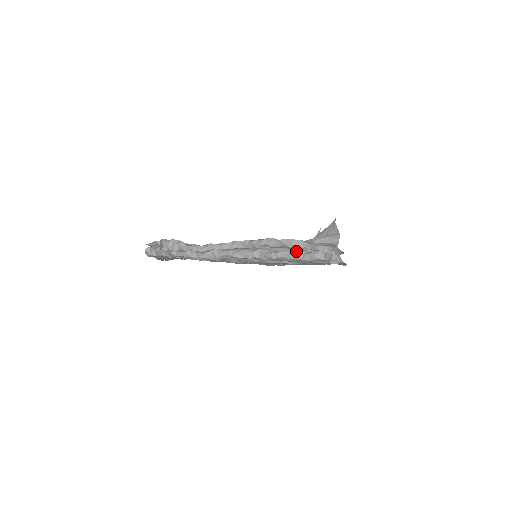
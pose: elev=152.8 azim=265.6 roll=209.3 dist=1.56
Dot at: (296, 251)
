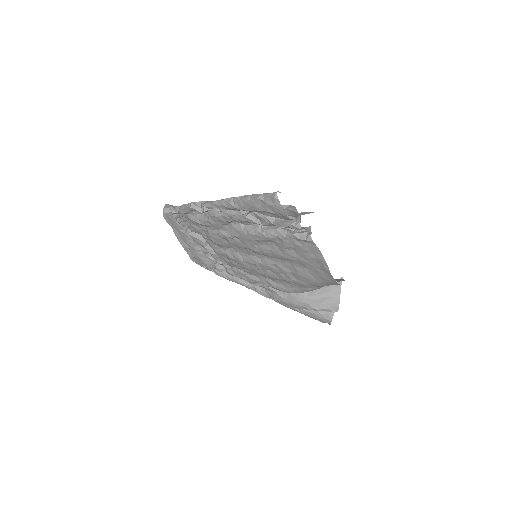
Dot at: occluded
